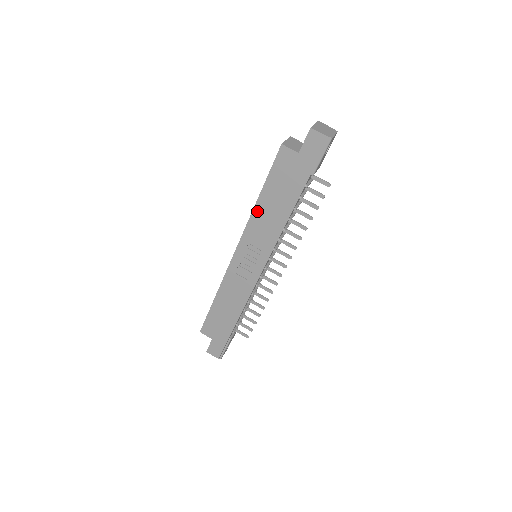
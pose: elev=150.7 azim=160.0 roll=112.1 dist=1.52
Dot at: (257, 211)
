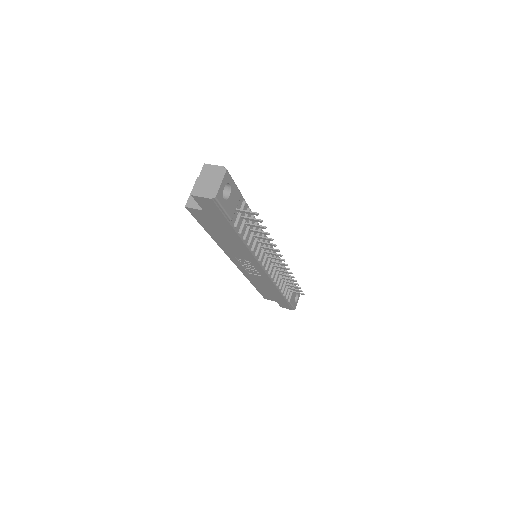
Dot at: (219, 243)
